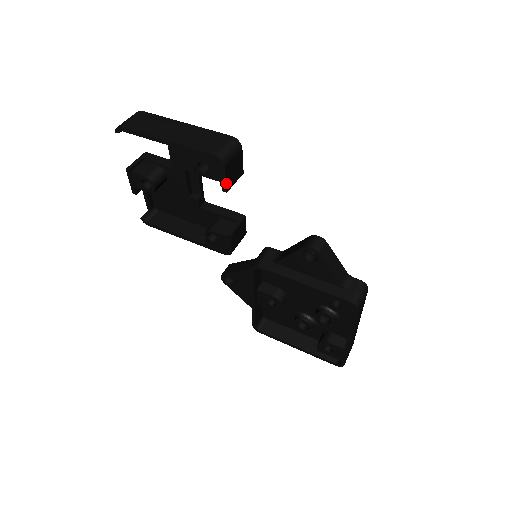
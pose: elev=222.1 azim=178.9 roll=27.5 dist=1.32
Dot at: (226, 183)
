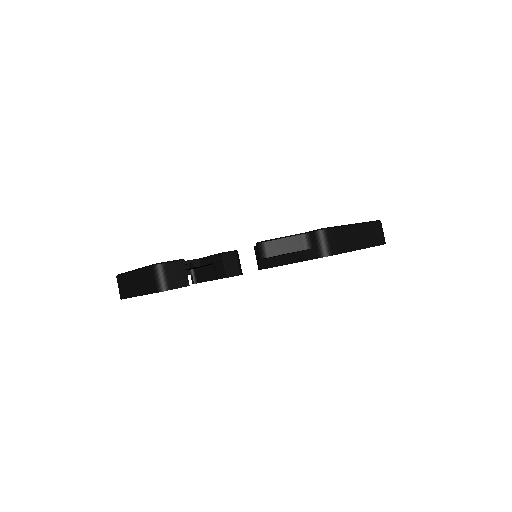
Dot at: occluded
